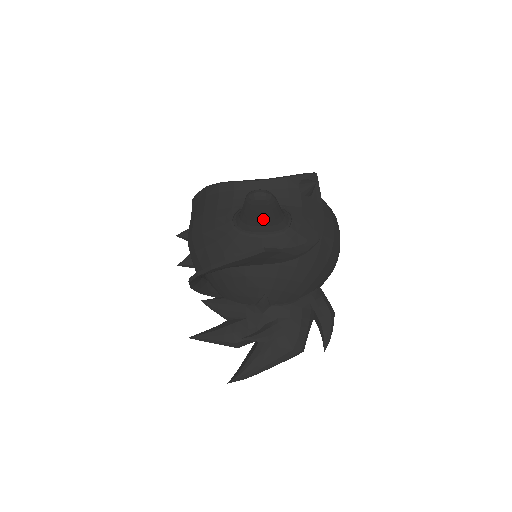
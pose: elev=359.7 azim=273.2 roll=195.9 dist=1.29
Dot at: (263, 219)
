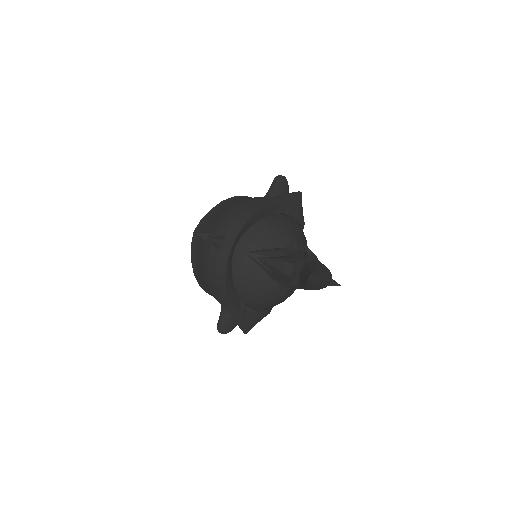
Dot at: (284, 193)
